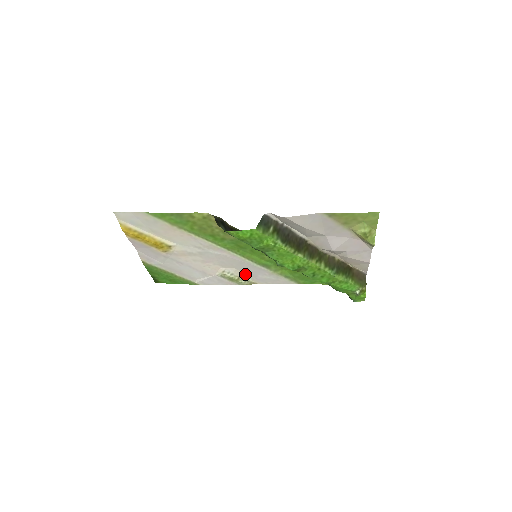
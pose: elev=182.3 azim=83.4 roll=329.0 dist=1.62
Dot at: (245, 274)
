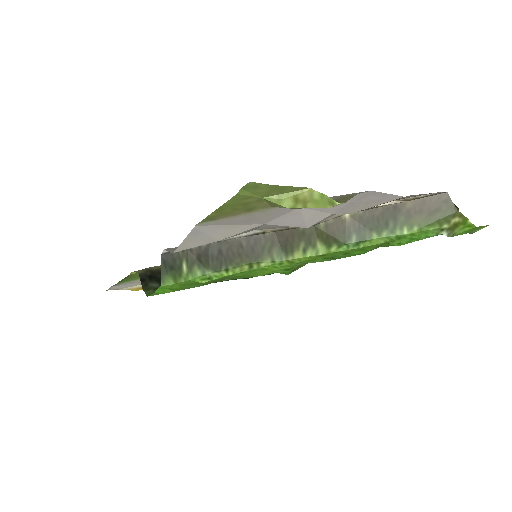
Dot at: occluded
